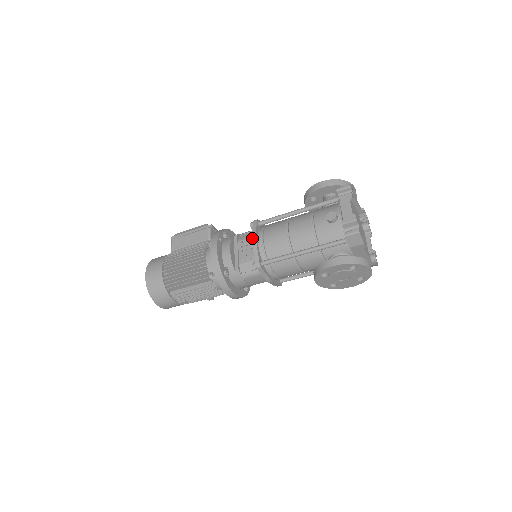
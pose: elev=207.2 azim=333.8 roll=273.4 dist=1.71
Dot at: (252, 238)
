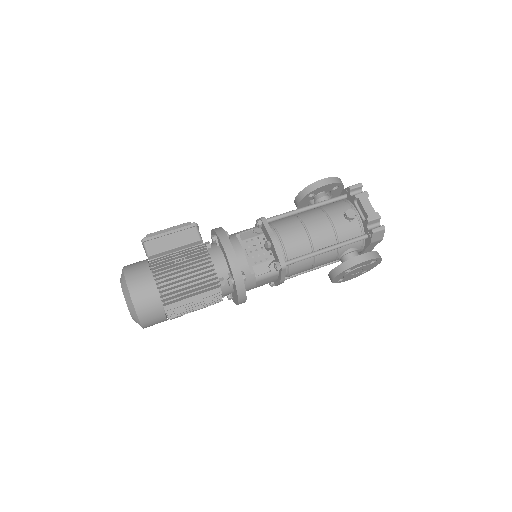
Dot at: (271, 237)
